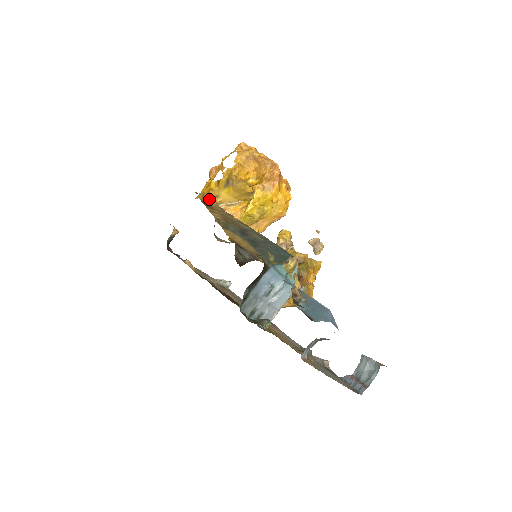
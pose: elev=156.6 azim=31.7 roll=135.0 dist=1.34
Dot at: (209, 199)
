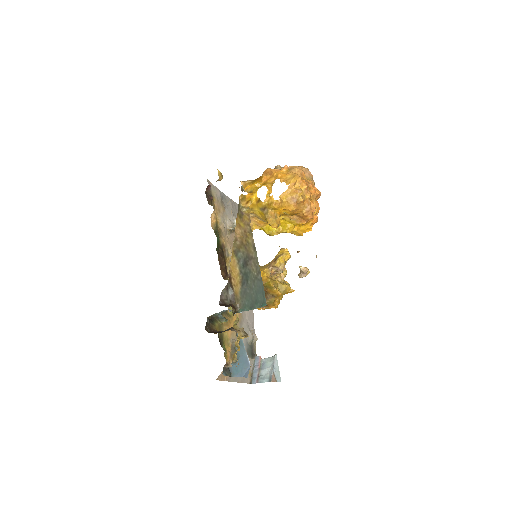
Dot at: (245, 207)
